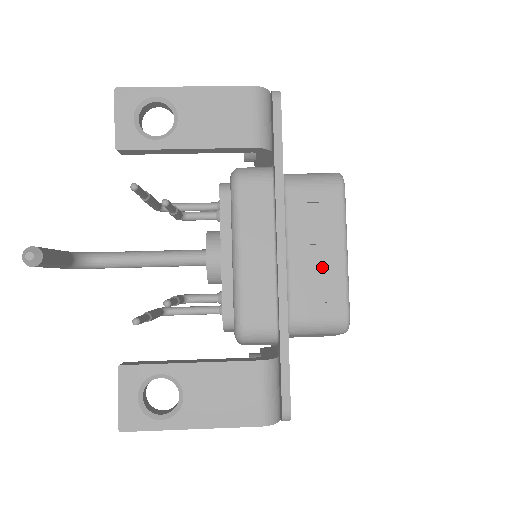
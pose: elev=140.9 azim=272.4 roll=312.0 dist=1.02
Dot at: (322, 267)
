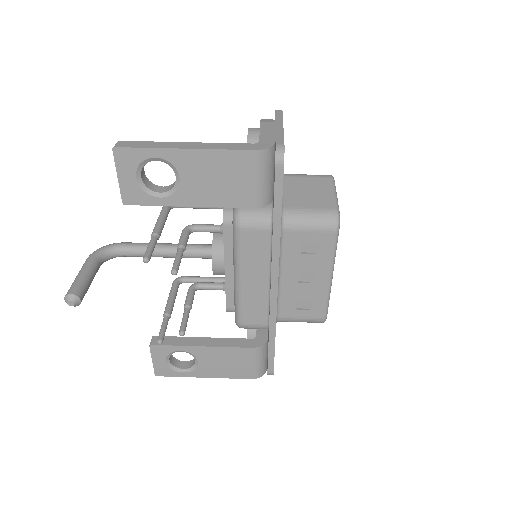
Dot at: (309, 288)
